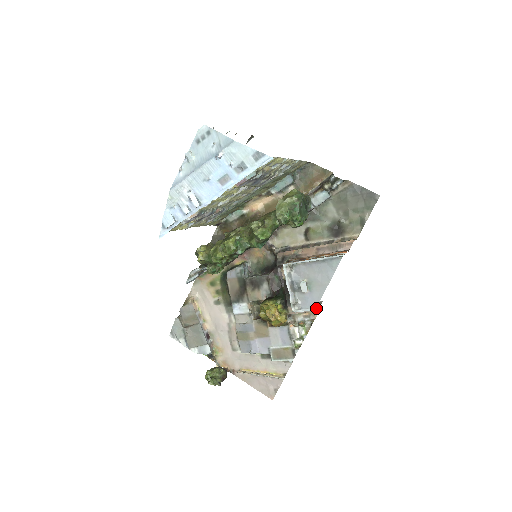
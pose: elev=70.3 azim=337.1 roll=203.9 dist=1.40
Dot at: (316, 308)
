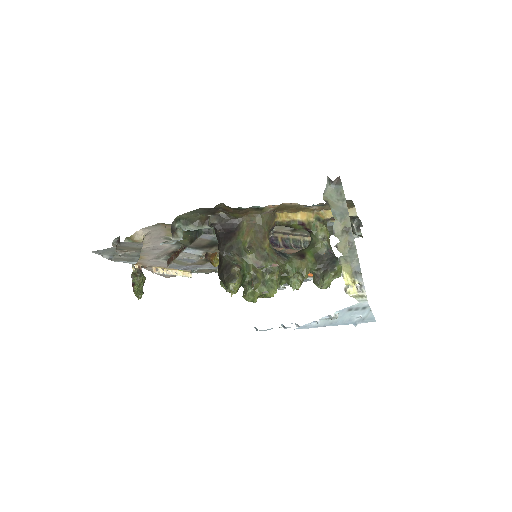
Dot at: occluded
